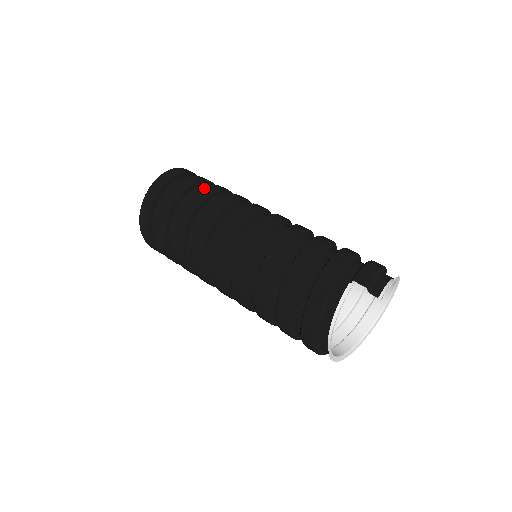
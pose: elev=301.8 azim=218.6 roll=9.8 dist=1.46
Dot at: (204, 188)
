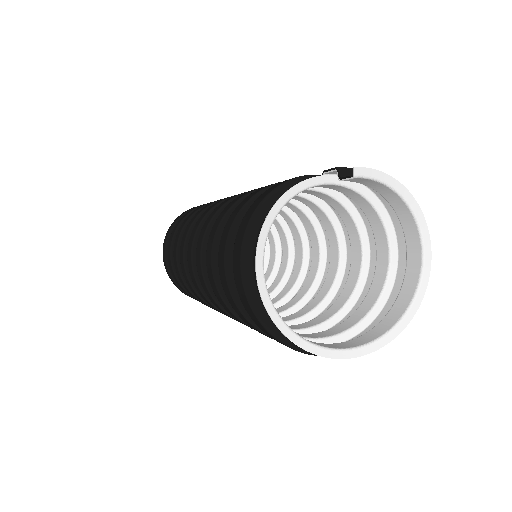
Dot at: occluded
